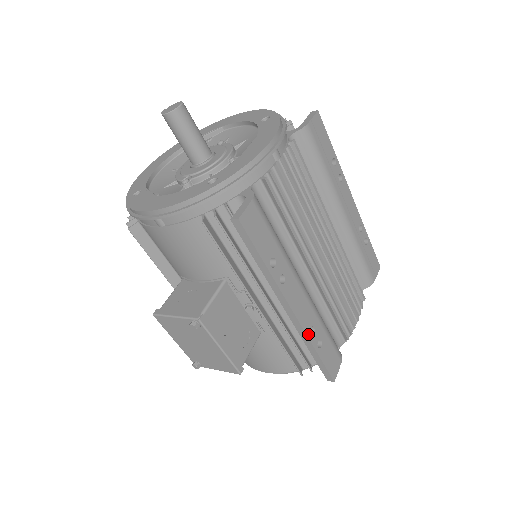
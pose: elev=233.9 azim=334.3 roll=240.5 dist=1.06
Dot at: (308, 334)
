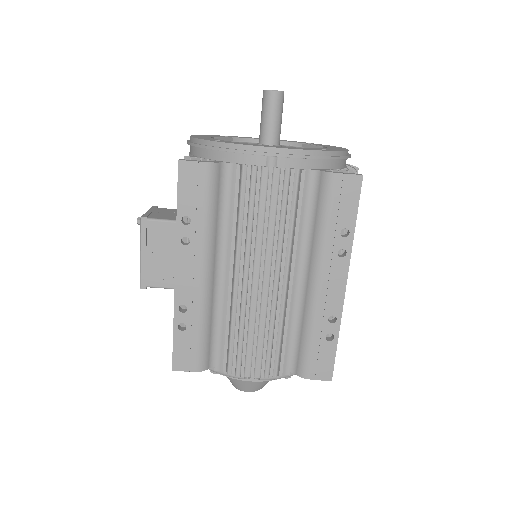
Dot at: (176, 305)
